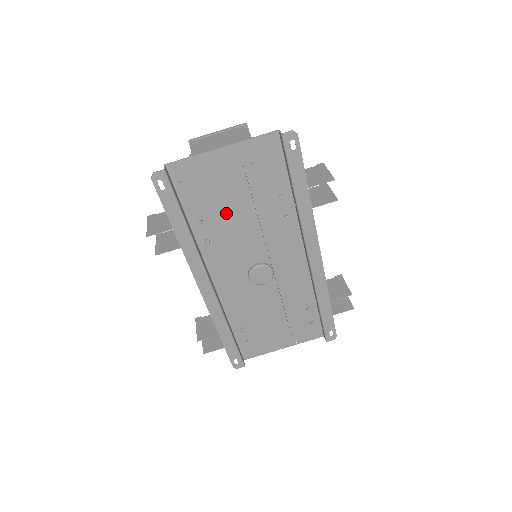
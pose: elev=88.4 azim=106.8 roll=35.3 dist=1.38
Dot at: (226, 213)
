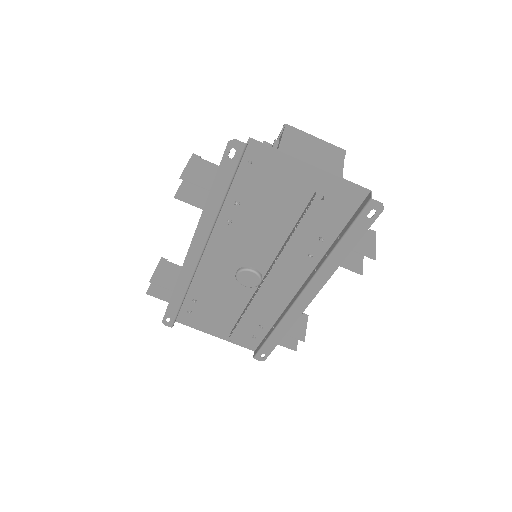
Dot at: (265, 214)
